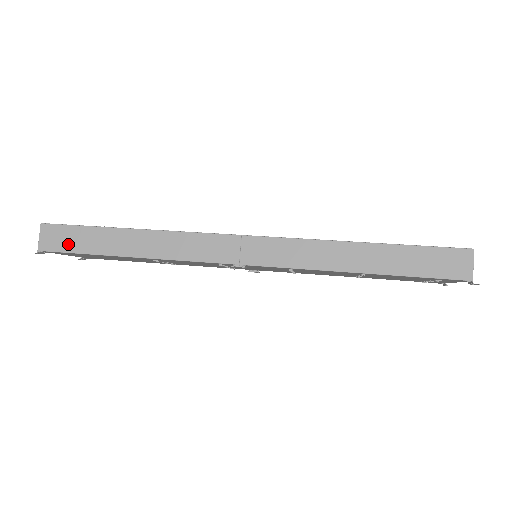
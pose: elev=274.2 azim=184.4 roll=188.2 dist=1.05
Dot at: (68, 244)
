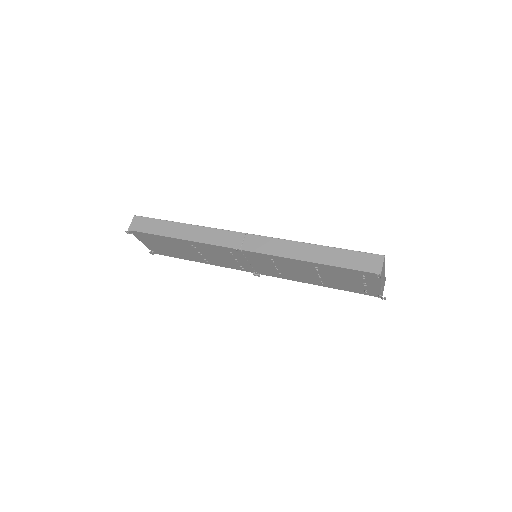
Dot at: (146, 228)
